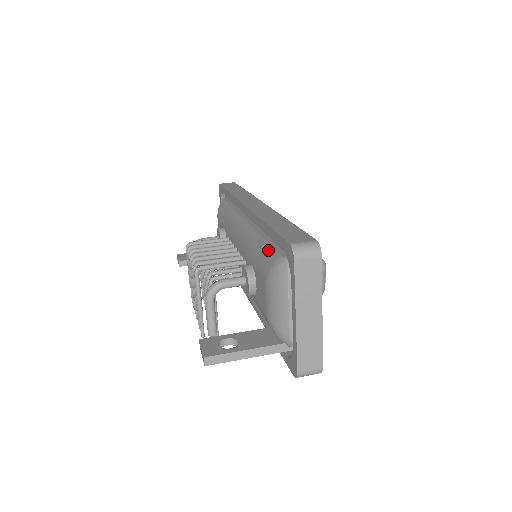
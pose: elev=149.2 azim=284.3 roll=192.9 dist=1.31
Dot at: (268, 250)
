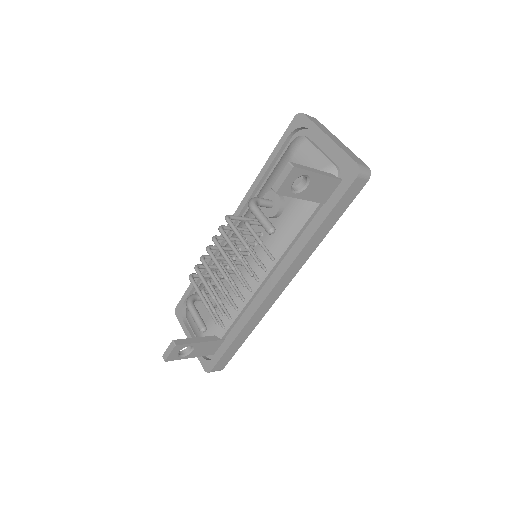
Dot at: (277, 164)
